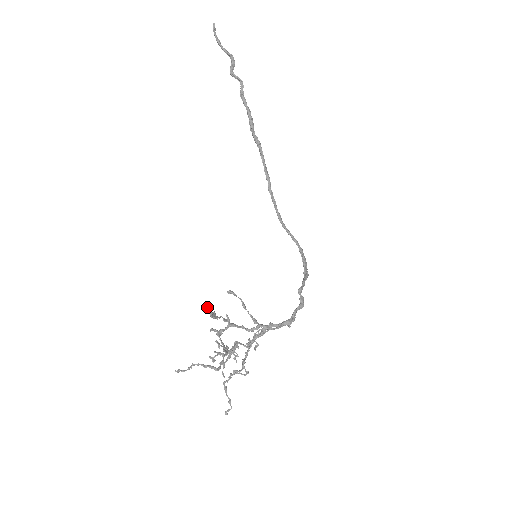
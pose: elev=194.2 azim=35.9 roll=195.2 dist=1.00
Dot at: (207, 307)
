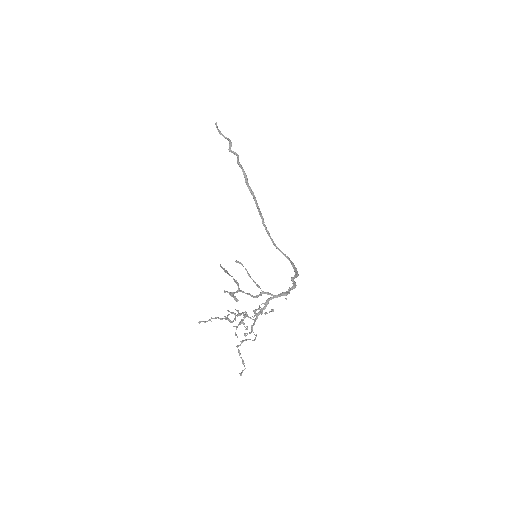
Dot at: occluded
